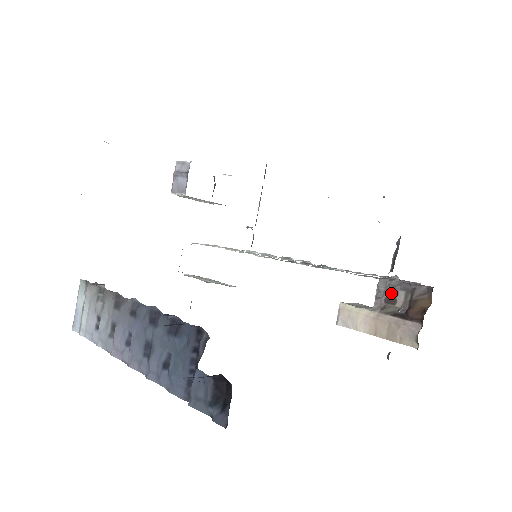
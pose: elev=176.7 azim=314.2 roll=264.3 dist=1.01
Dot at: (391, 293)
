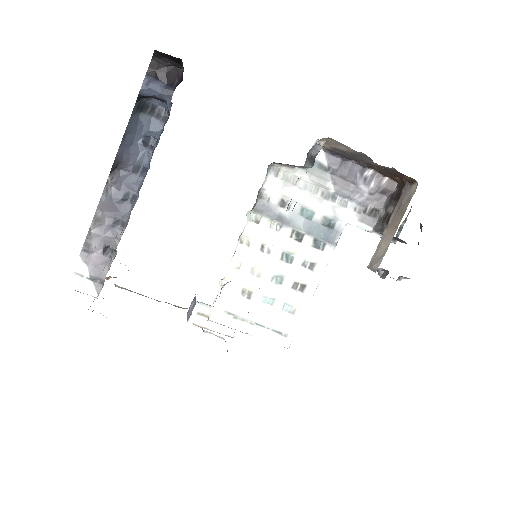
Dot at: (385, 218)
